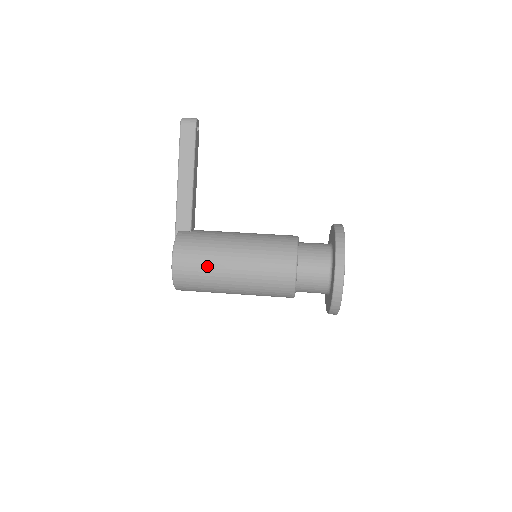
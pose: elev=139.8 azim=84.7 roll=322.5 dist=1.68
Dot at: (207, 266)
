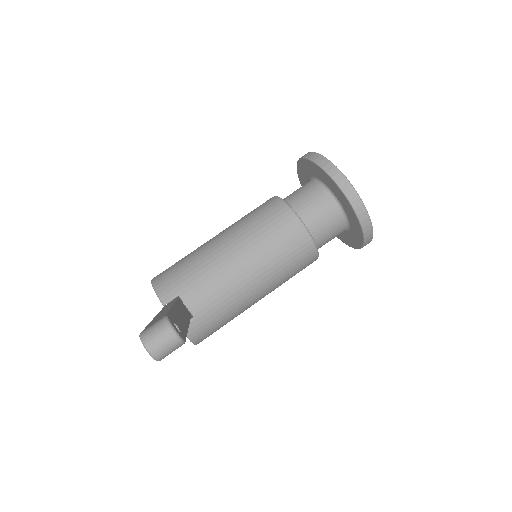
Dot at: occluded
